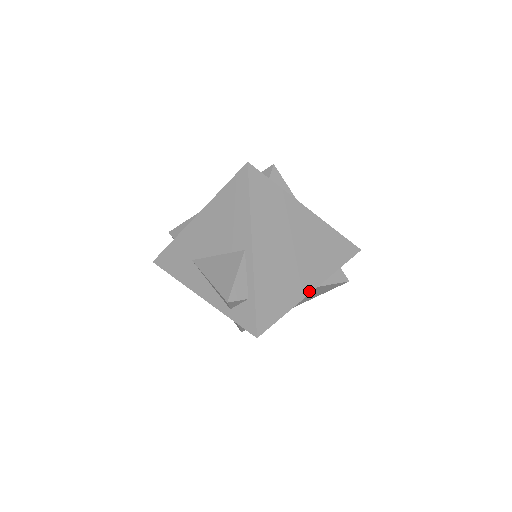
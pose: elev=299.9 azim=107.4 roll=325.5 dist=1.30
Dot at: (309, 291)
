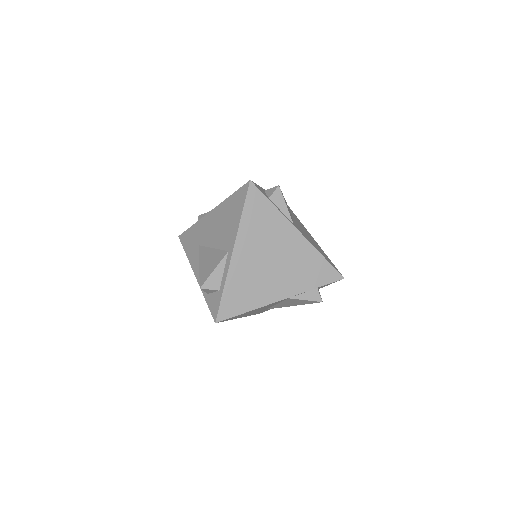
Dot at: (277, 300)
